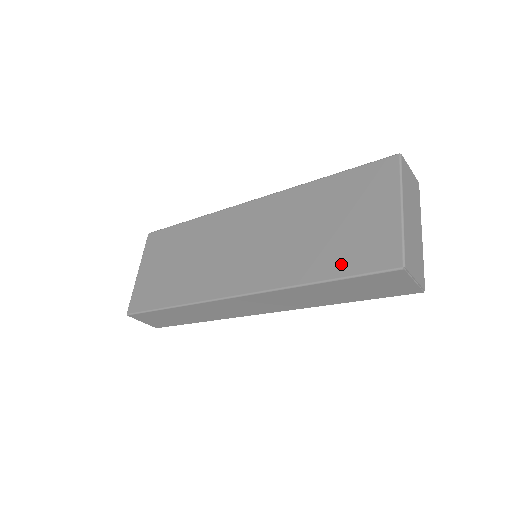
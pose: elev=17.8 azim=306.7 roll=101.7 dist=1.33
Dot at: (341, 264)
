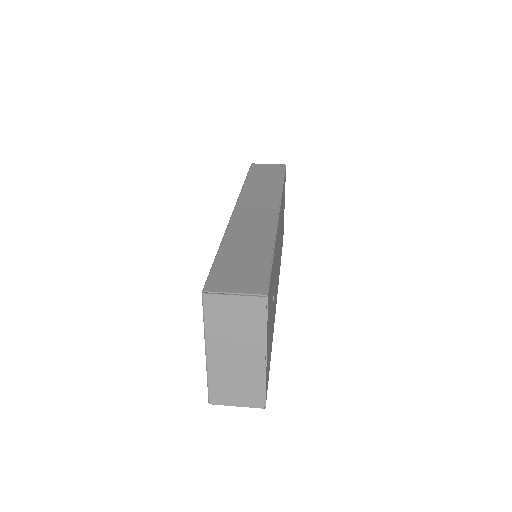
Dot at: occluded
